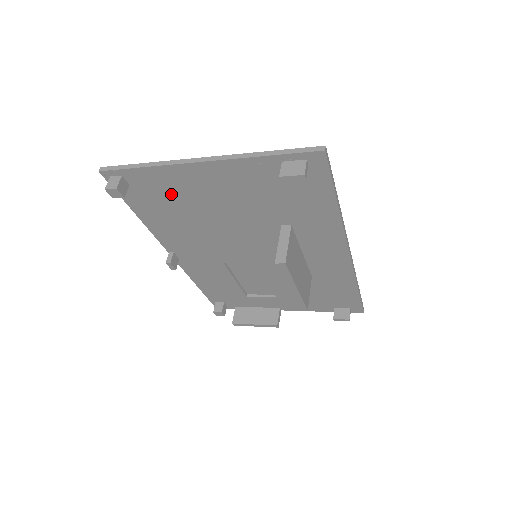
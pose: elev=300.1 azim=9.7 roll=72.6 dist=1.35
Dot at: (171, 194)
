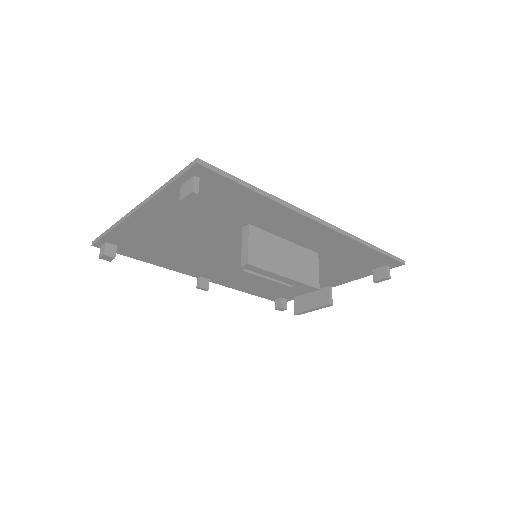
Dot at: (147, 240)
